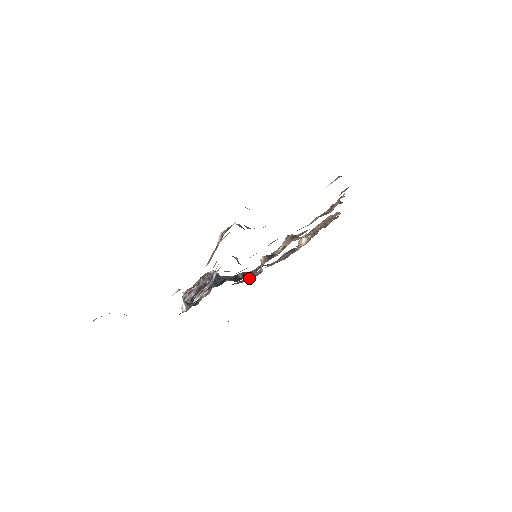
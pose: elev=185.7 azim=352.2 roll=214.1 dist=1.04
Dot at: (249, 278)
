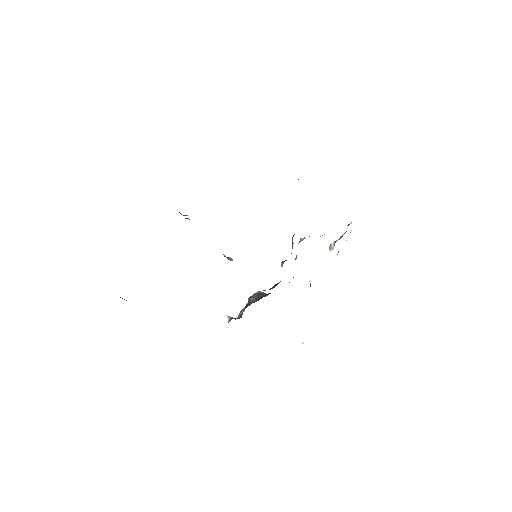
Dot at: occluded
